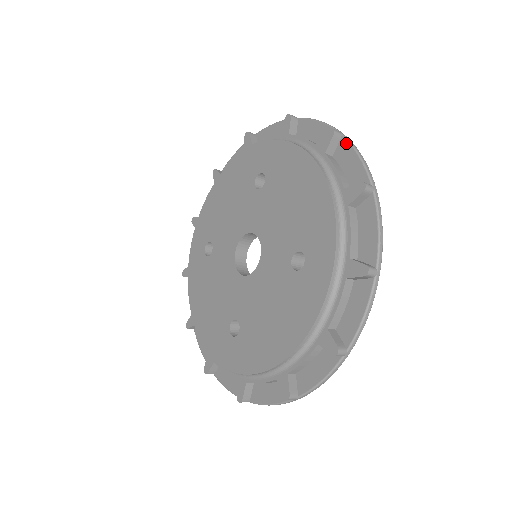
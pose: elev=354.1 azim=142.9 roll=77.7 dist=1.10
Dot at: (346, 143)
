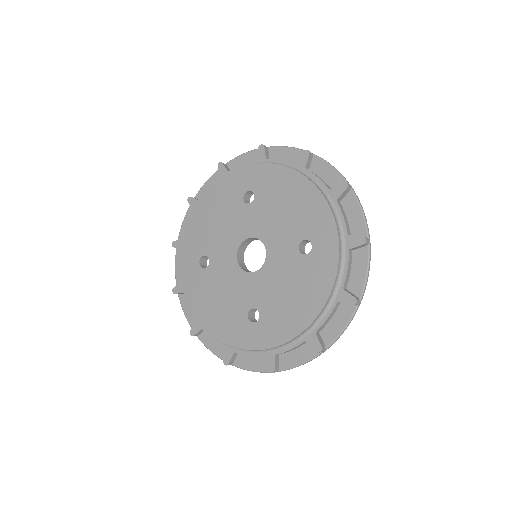
Dot at: (319, 159)
